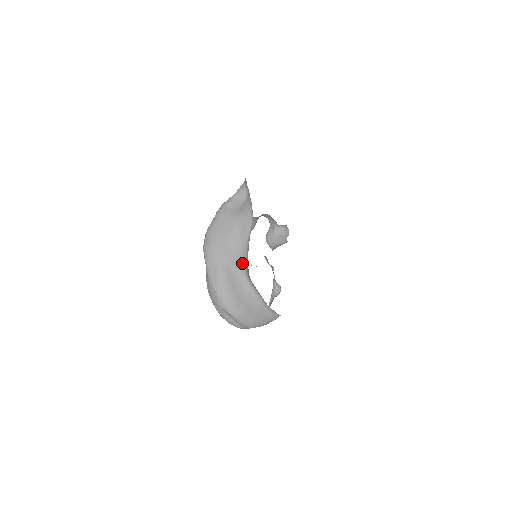
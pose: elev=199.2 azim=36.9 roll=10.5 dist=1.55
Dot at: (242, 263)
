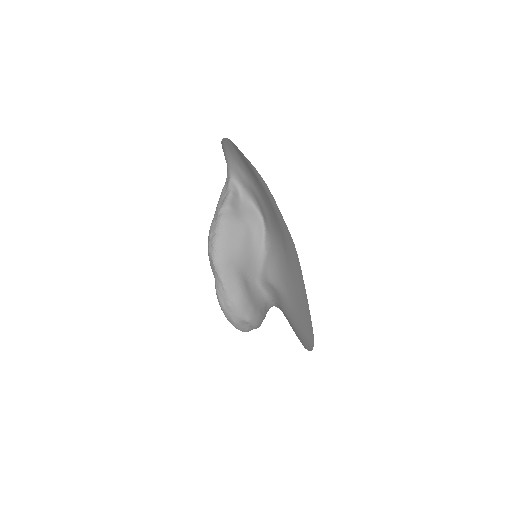
Dot at: (255, 269)
